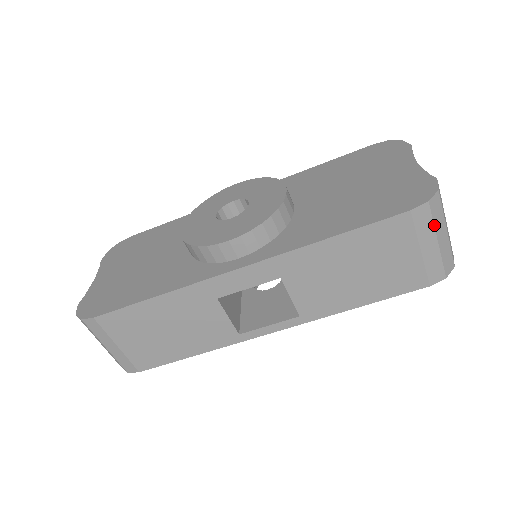
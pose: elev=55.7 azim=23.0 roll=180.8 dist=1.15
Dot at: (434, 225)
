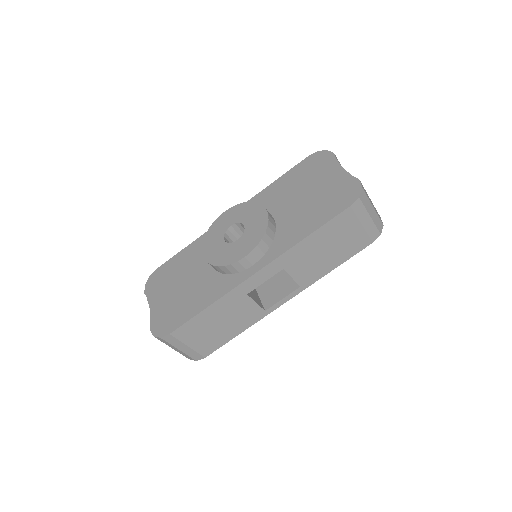
Dot at: (366, 208)
